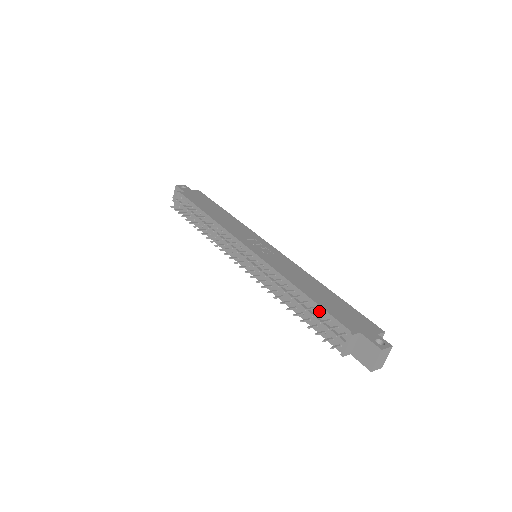
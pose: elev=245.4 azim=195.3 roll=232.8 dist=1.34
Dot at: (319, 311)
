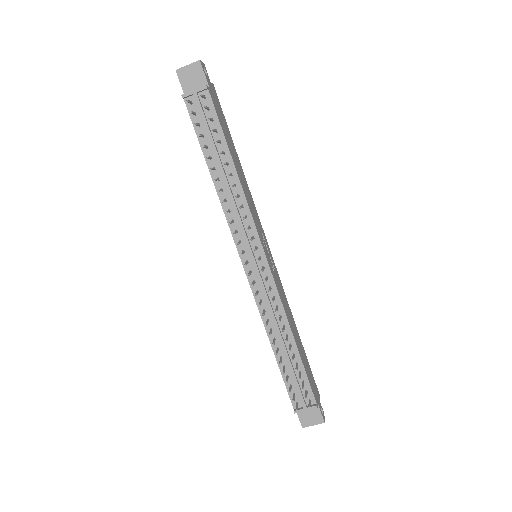
Dot at: (300, 369)
